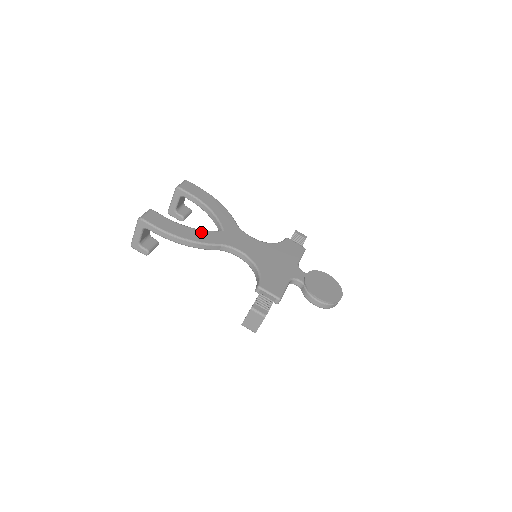
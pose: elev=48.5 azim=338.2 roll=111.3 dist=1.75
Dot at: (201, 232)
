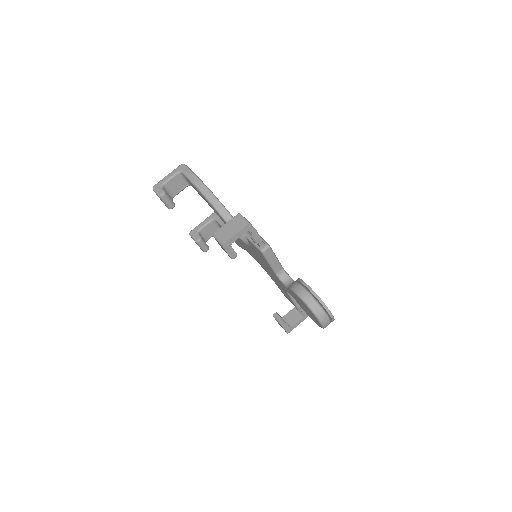
Dot at: occluded
